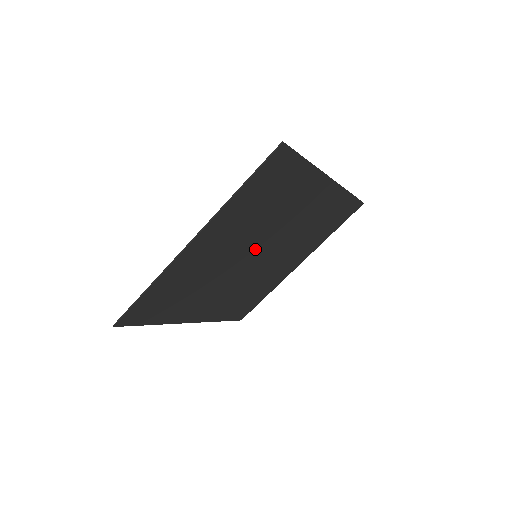
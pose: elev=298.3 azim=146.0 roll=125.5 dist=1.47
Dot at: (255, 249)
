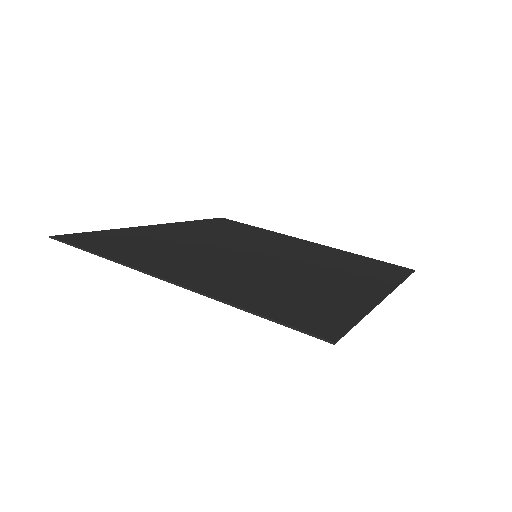
Dot at: (257, 261)
